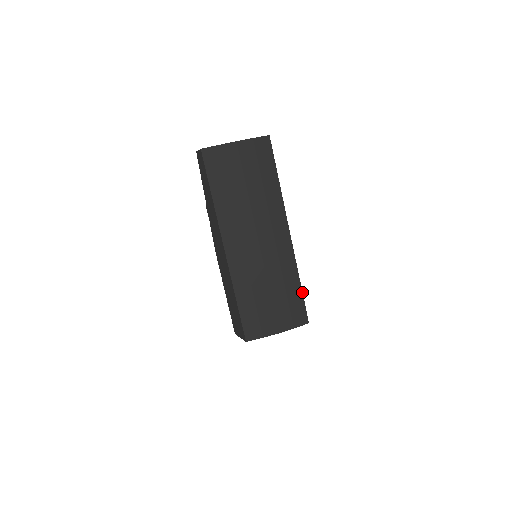
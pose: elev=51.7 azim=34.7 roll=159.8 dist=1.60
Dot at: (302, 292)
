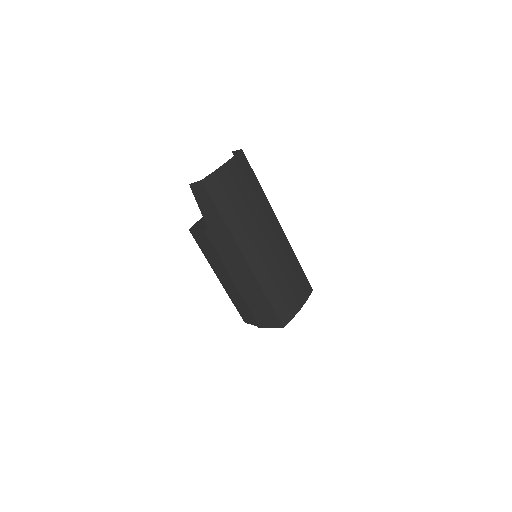
Dot at: occluded
